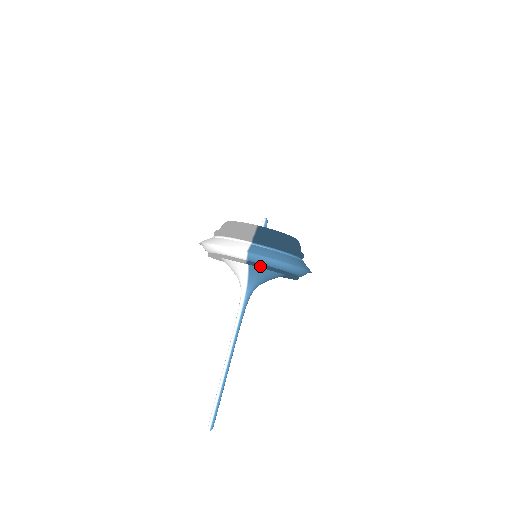
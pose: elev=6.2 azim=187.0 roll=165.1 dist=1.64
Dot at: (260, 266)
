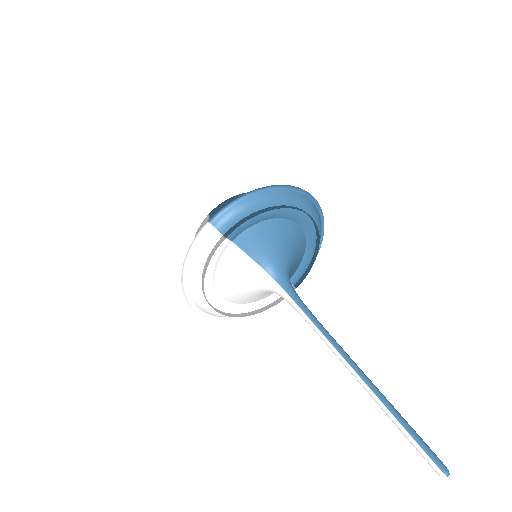
Dot at: (240, 224)
